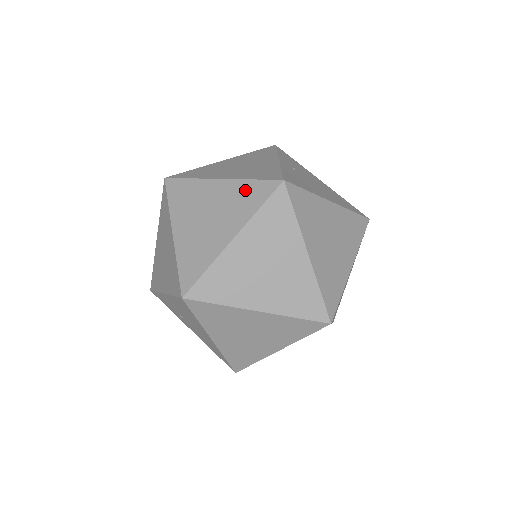
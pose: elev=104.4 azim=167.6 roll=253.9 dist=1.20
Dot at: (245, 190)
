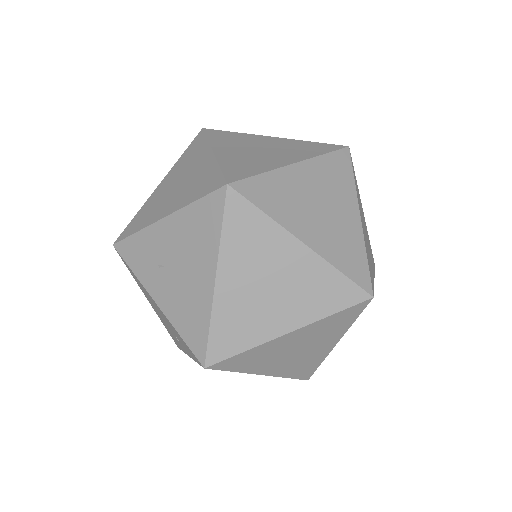
Dot at: (305, 144)
